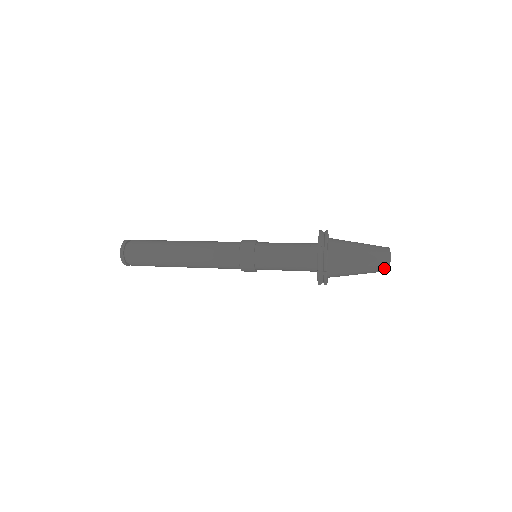
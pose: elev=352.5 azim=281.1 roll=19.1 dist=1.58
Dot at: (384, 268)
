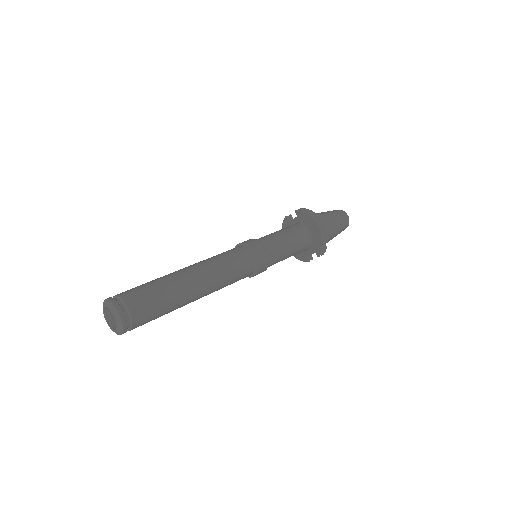
Dot at: (346, 227)
